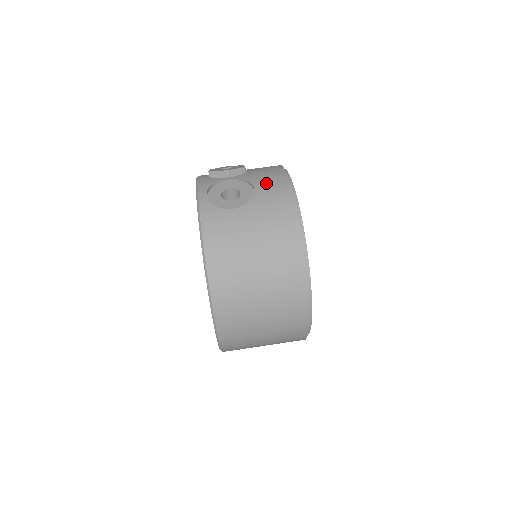
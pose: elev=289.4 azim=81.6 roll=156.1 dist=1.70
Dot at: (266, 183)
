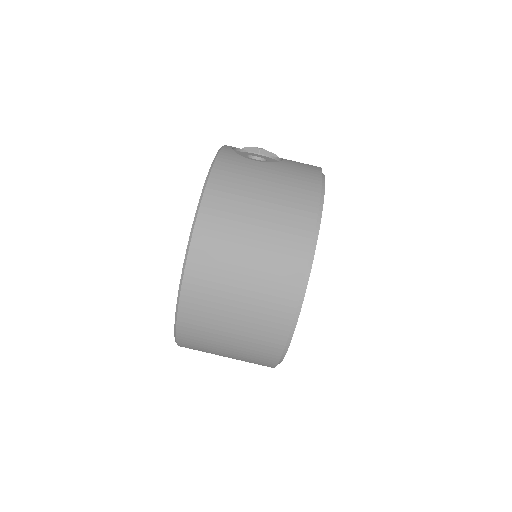
Dot at: (296, 162)
